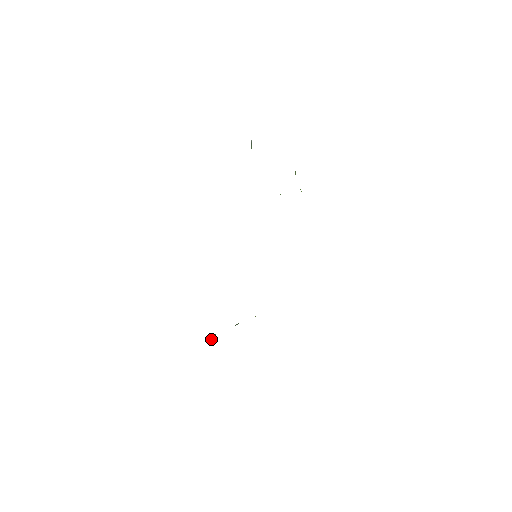
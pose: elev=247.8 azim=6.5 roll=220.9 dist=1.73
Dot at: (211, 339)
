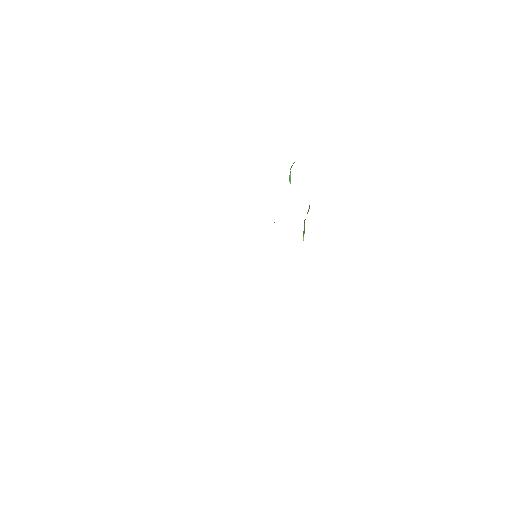
Dot at: occluded
